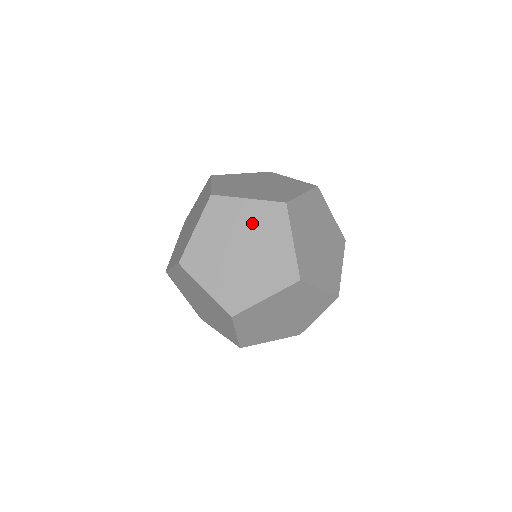
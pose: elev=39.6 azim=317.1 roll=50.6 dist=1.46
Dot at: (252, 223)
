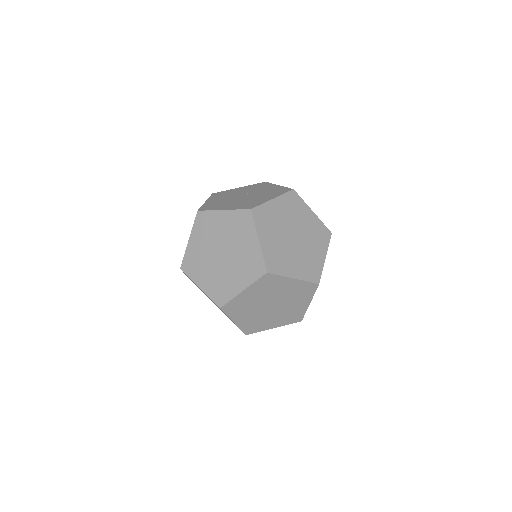
Dot at: (309, 227)
